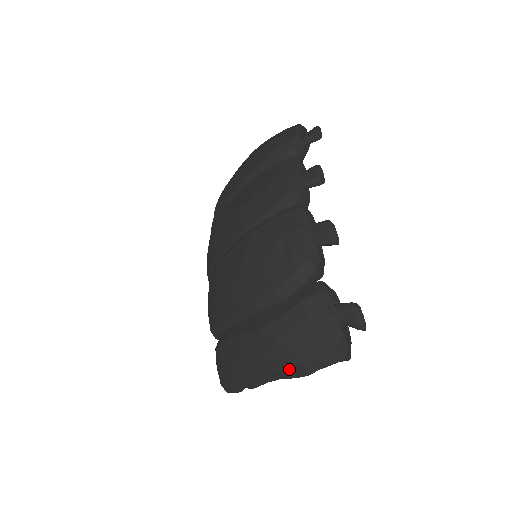
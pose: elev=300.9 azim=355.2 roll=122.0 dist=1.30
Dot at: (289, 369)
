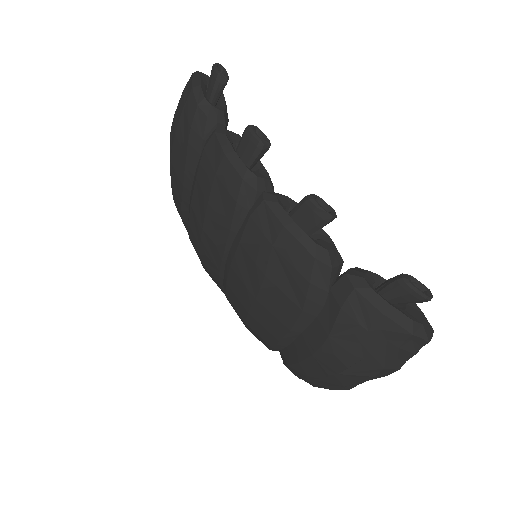
Dot at: (373, 377)
